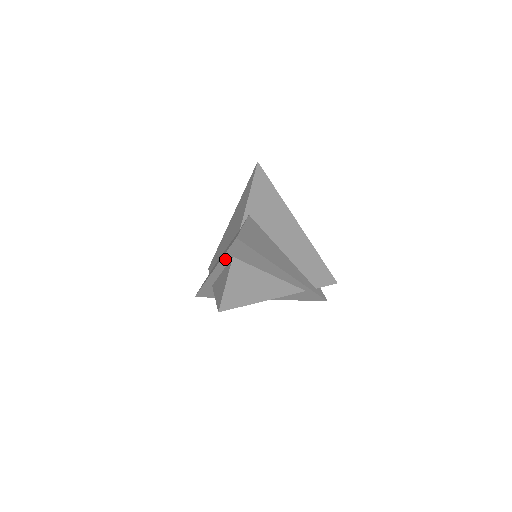
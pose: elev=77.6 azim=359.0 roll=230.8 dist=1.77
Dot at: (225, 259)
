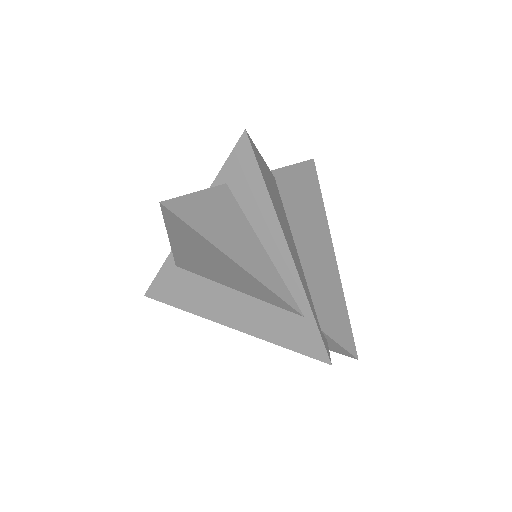
Dot at: occluded
